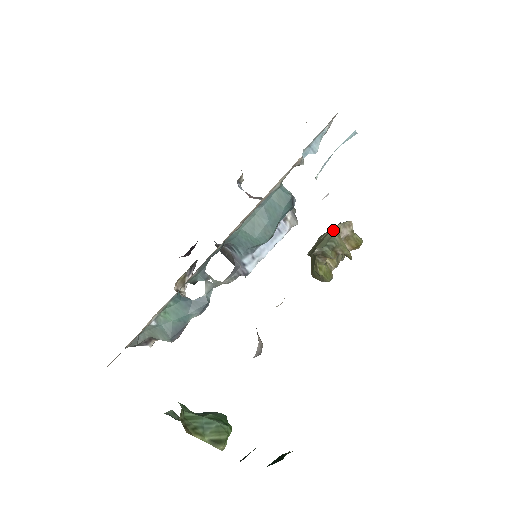
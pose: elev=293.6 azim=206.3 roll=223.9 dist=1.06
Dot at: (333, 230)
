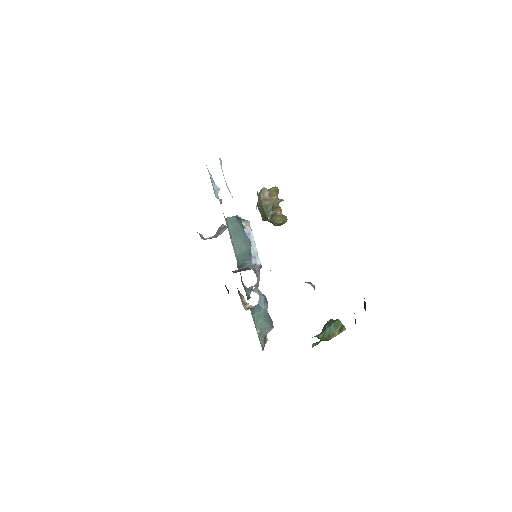
Dot at: (262, 202)
